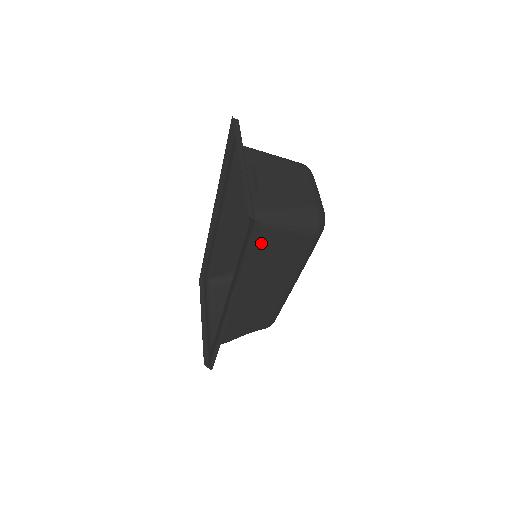
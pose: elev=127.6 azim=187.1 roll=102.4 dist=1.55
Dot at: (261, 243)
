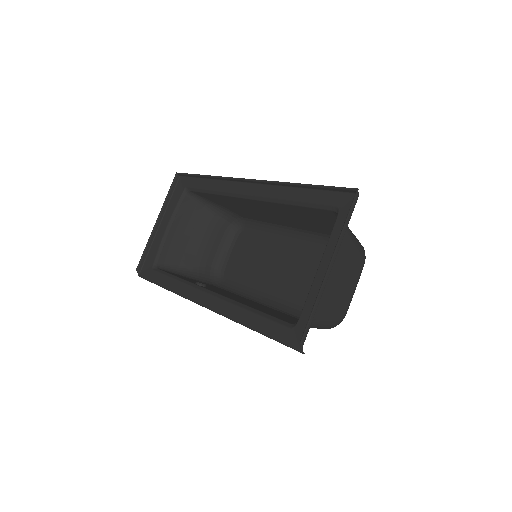
Dot at: occluded
